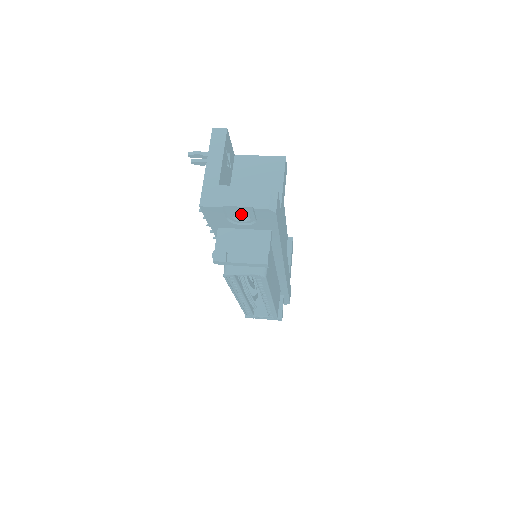
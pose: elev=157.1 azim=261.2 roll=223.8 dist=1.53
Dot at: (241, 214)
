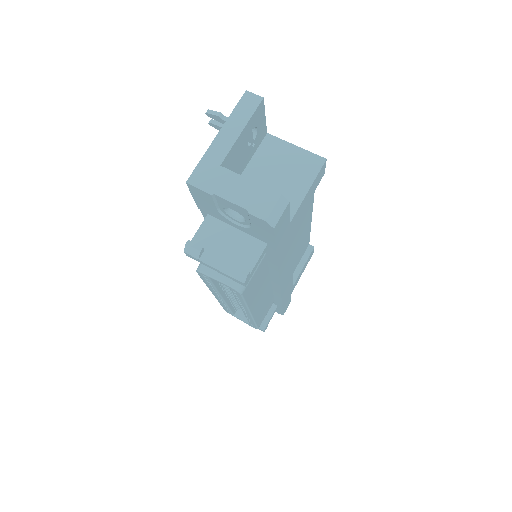
Dot at: occluded
